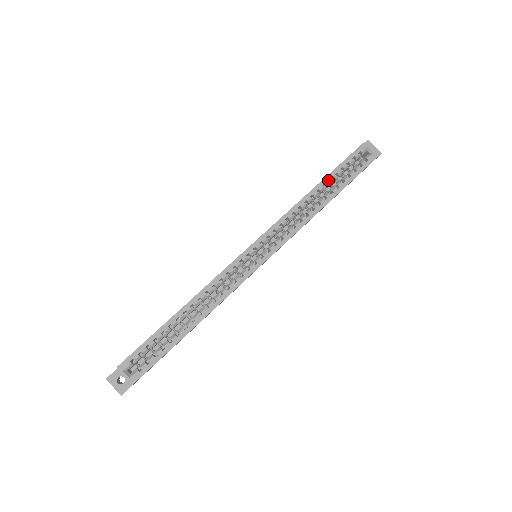
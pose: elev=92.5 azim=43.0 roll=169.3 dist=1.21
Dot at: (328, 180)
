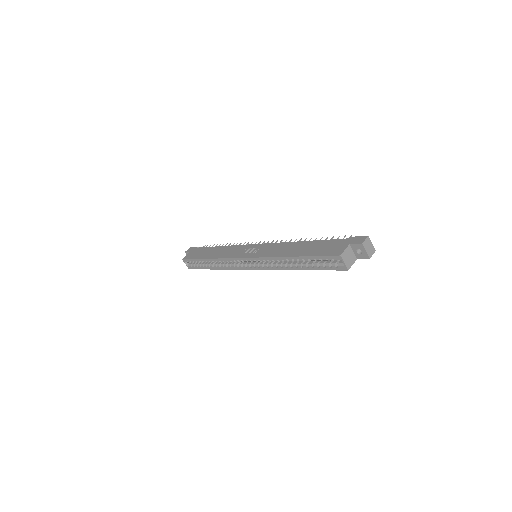
Dot at: (302, 259)
